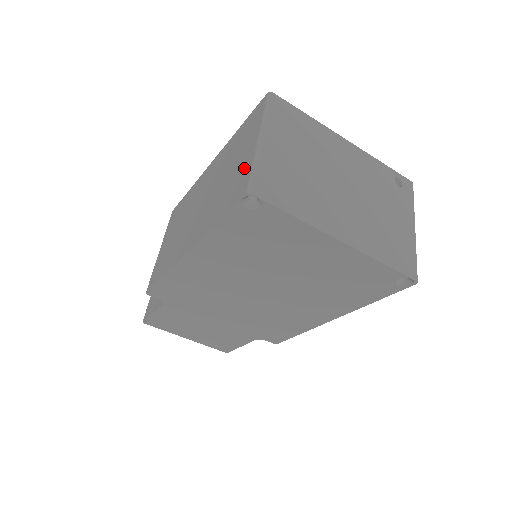
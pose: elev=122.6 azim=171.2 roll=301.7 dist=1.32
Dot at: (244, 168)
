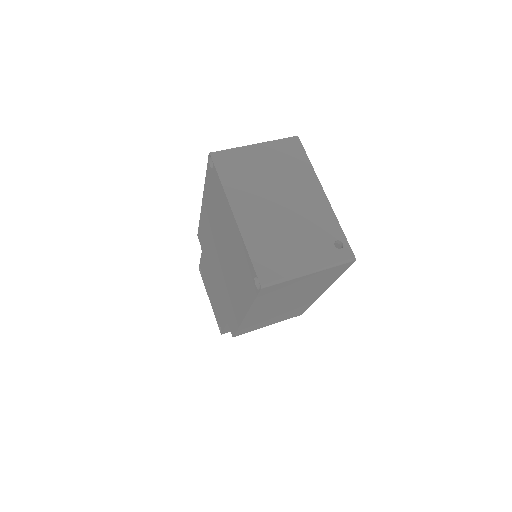
Dot at: occluded
